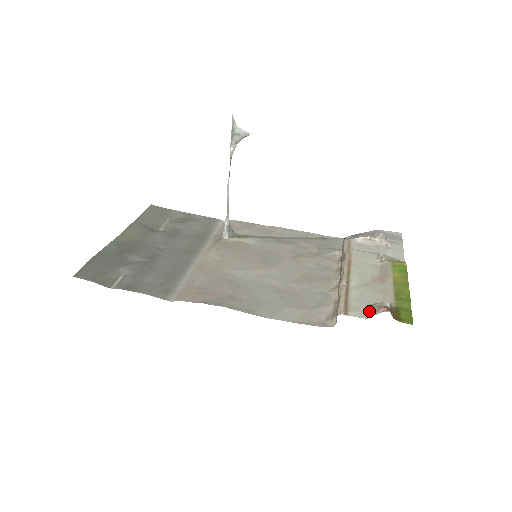
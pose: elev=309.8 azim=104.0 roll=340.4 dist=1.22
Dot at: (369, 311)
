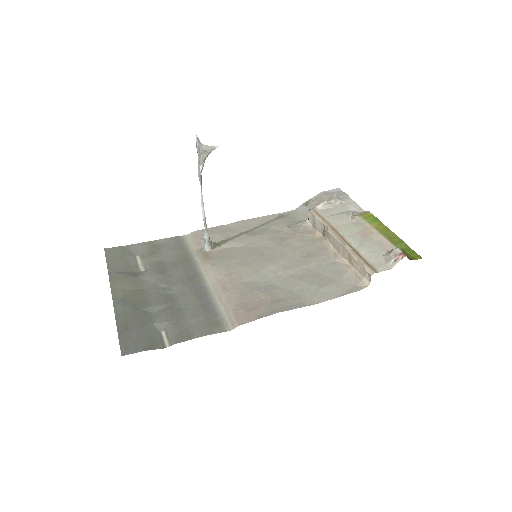
Dot at: (389, 262)
